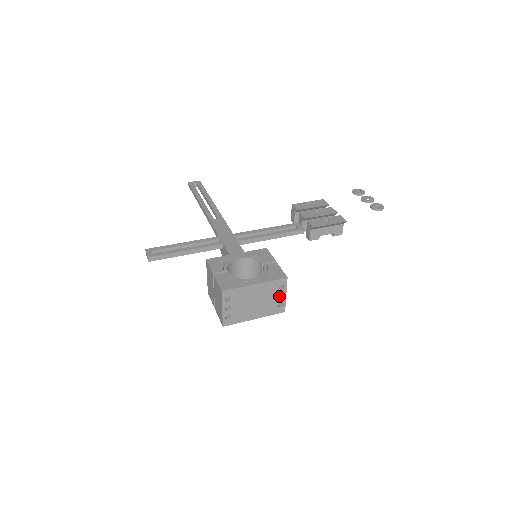
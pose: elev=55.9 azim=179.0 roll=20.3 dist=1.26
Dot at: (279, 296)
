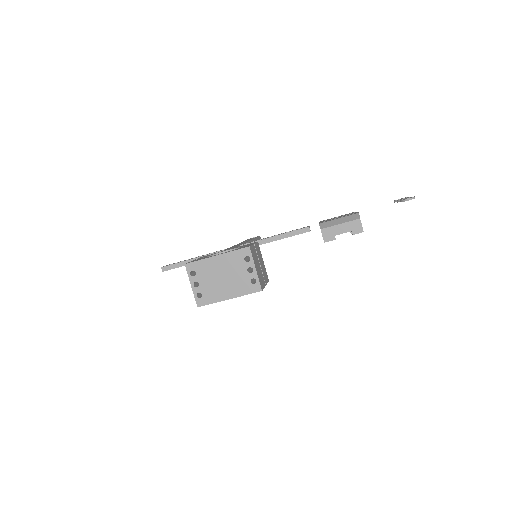
Dot at: (251, 272)
